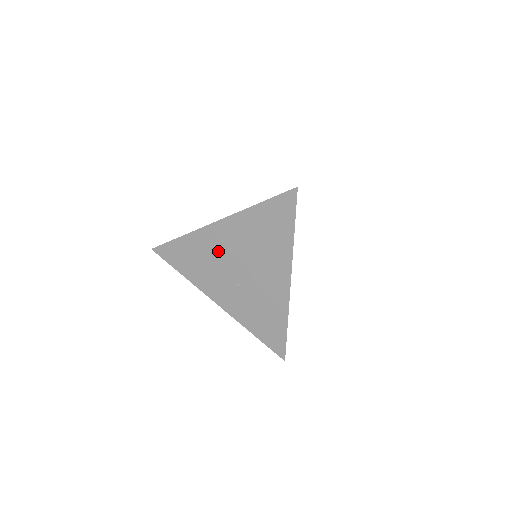
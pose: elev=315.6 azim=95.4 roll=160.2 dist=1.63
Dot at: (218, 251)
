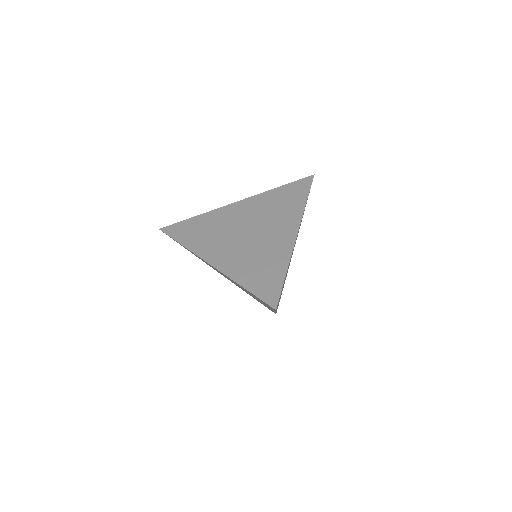
Dot at: occluded
